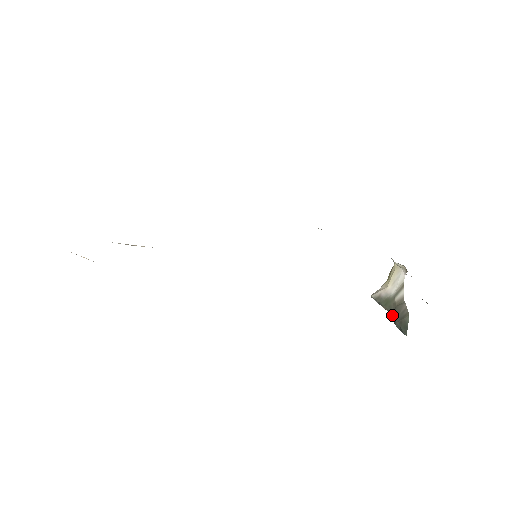
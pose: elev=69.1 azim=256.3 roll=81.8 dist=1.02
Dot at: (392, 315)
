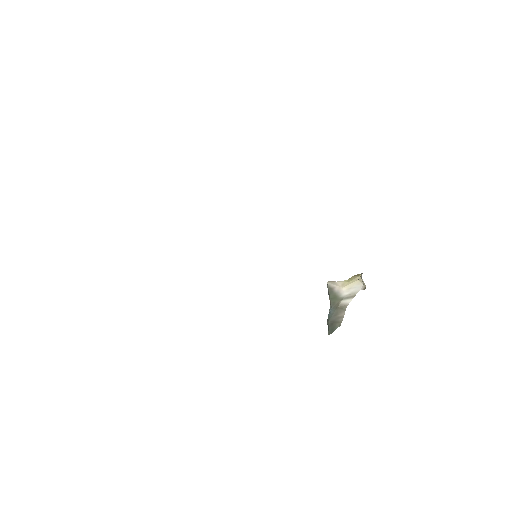
Dot at: (331, 311)
